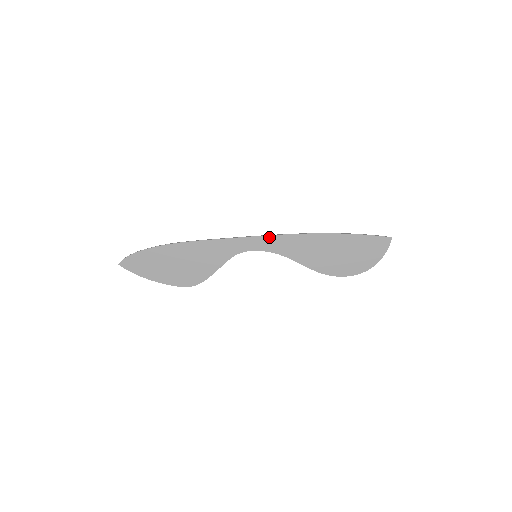
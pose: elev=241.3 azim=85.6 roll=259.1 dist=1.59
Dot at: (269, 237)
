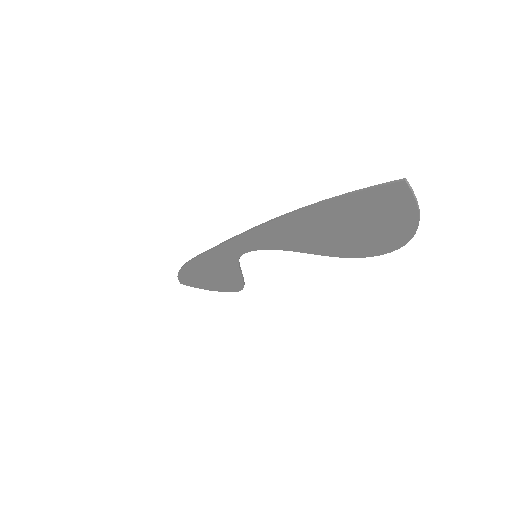
Dot at: (243, 236)
